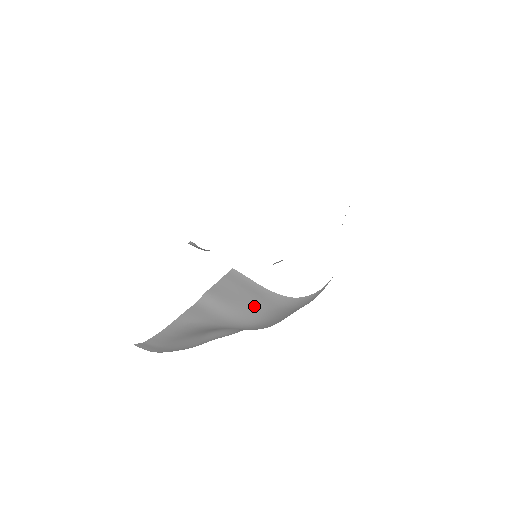
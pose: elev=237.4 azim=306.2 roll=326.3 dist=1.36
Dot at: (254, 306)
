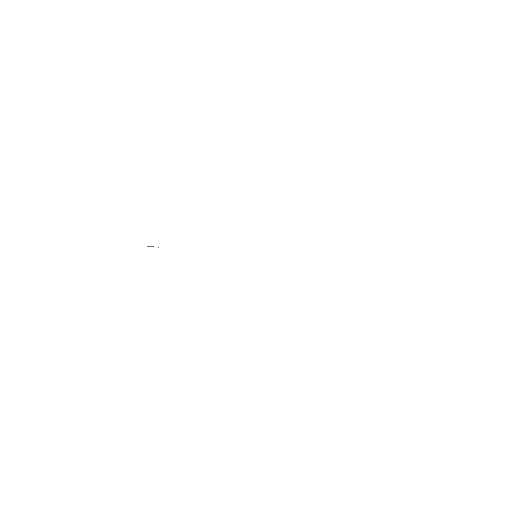
Dot at: occluded
